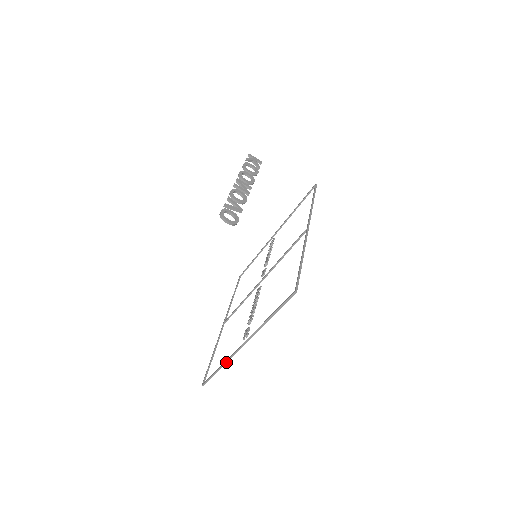
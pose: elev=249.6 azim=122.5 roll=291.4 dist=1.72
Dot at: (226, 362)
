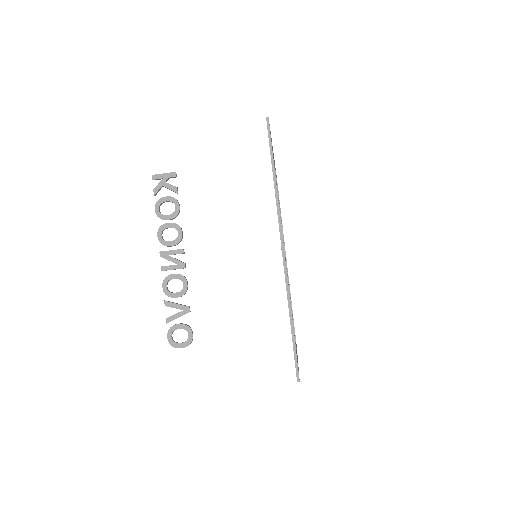
Dot at: occluded
